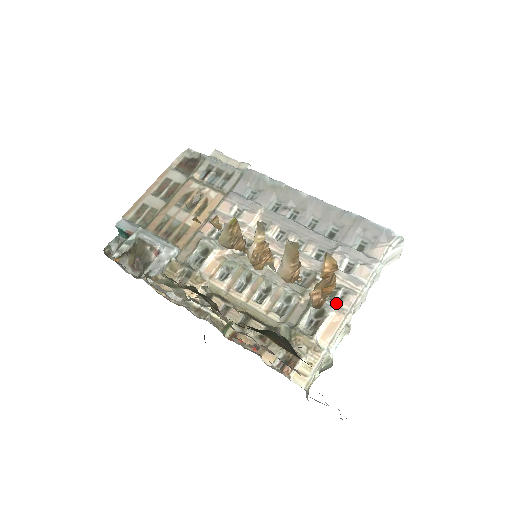
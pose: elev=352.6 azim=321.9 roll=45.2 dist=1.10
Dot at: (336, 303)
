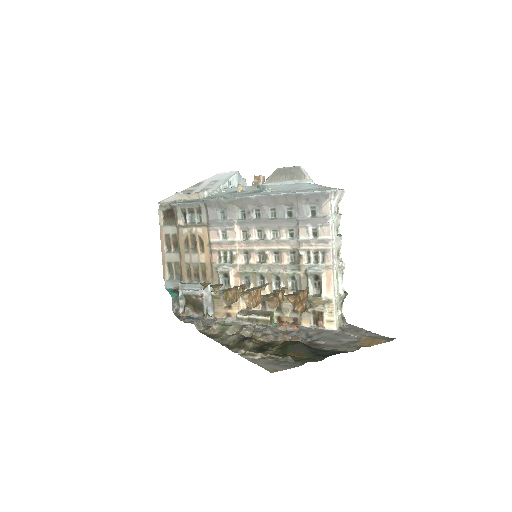
Dot at: (322, 264)
